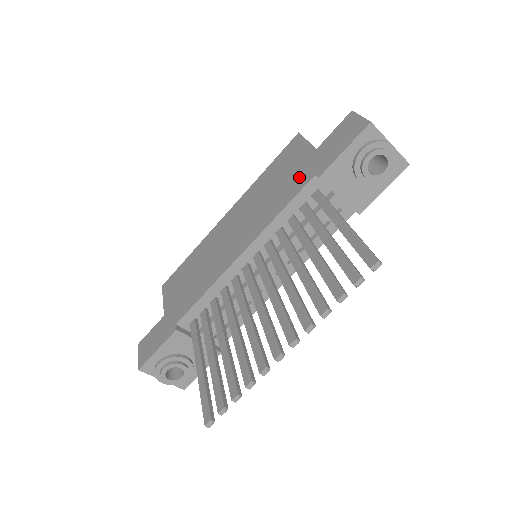
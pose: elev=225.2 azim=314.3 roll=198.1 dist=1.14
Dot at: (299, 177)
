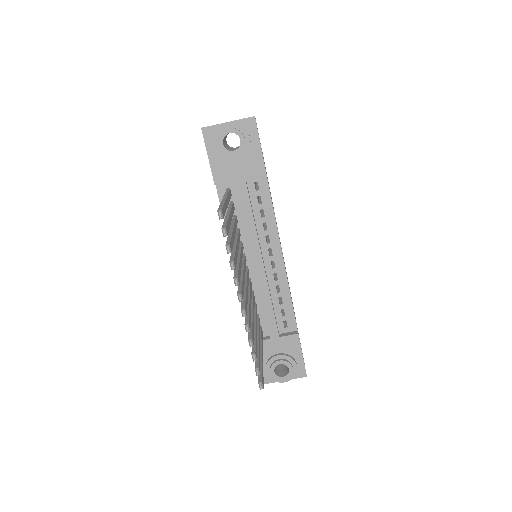
Dot at: occluded
